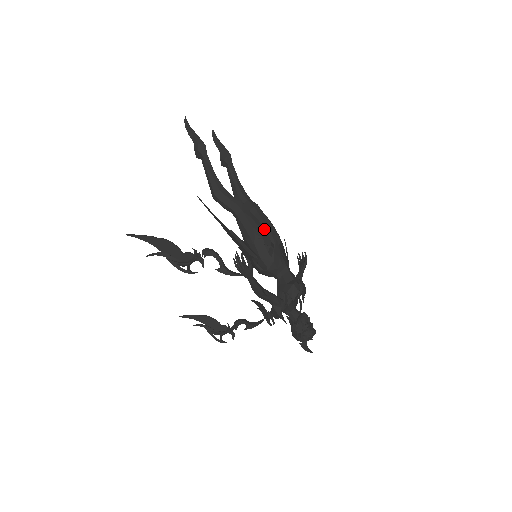
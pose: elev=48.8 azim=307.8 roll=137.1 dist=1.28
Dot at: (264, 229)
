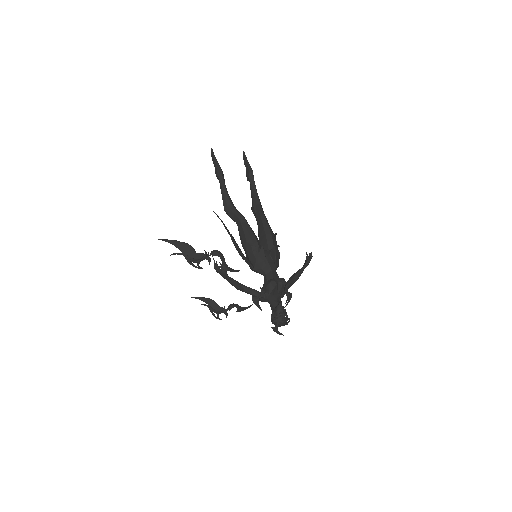
Dot at: (255, 238)
